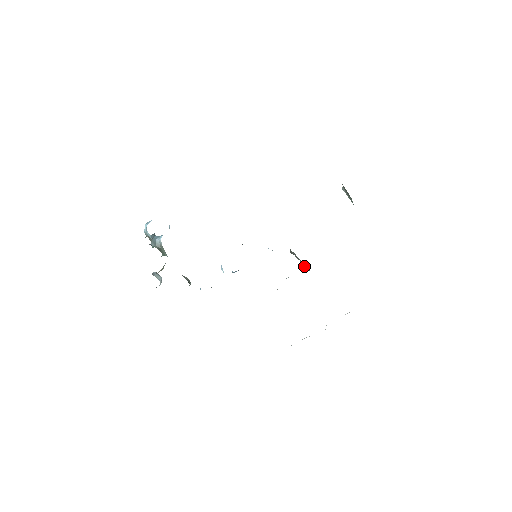
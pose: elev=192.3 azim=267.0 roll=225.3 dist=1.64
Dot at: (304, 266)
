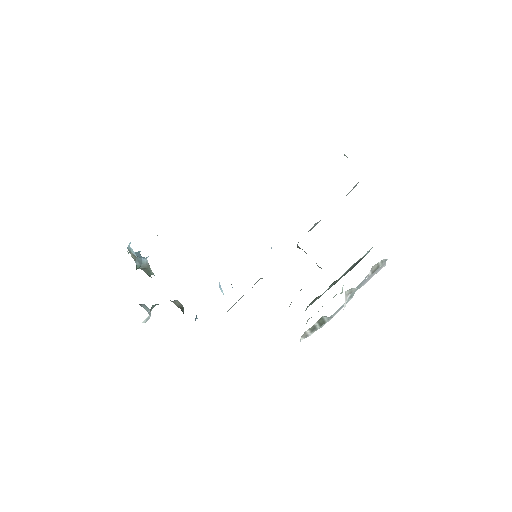
Dot at: (318, 266)
